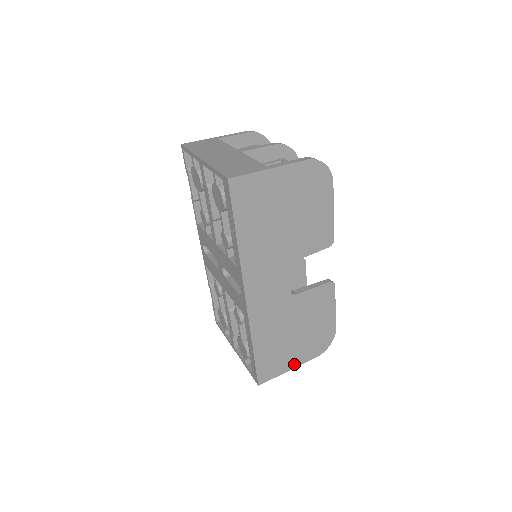
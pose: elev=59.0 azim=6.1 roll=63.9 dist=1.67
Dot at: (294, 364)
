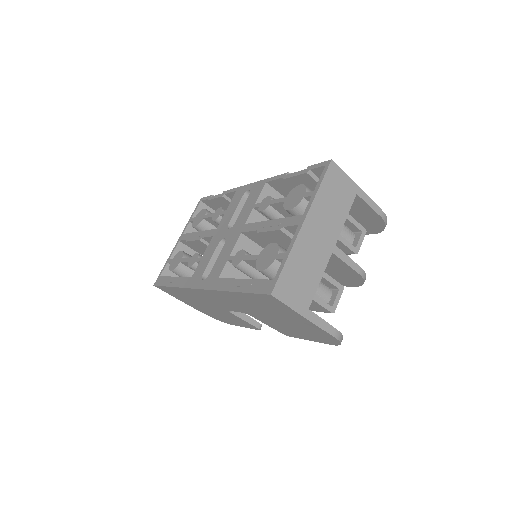
Dot at: (187, 303)
